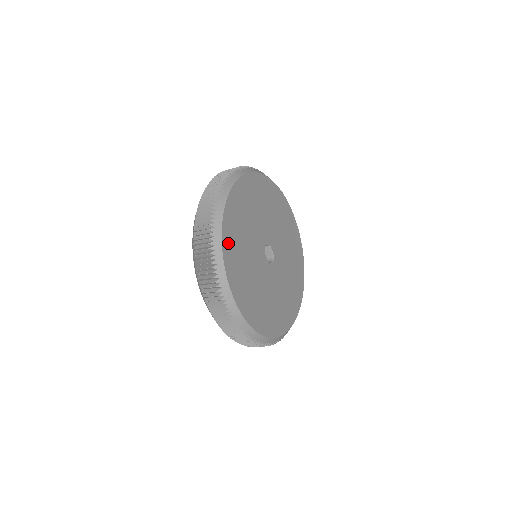
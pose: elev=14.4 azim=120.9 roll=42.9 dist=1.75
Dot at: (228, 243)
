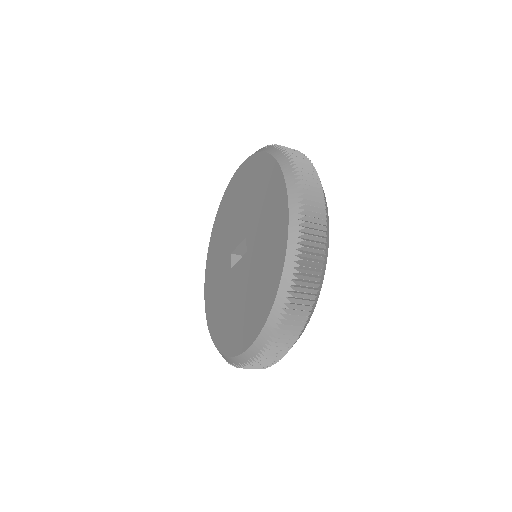
Dot at: occluded
